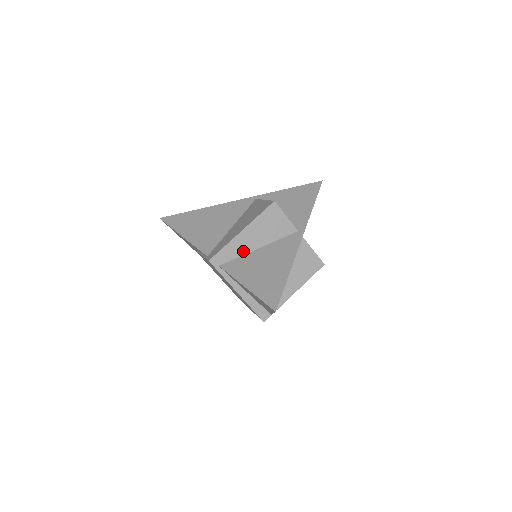
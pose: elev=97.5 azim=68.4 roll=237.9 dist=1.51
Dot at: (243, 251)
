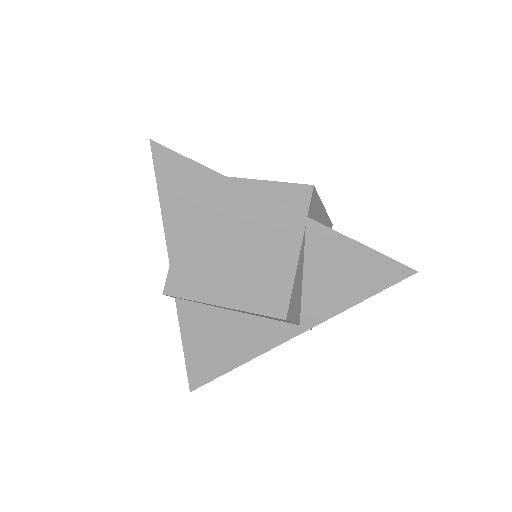
Dot at: (214, 306)
